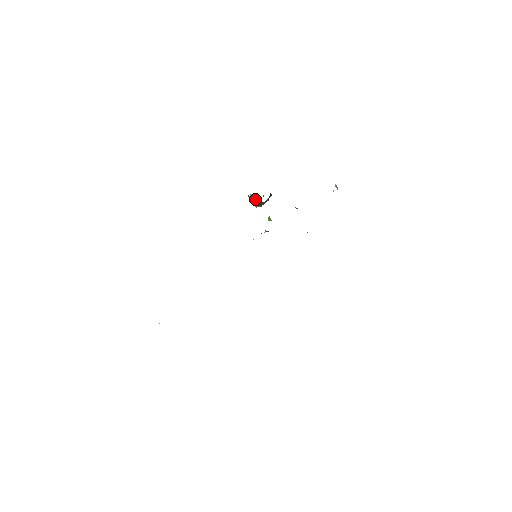
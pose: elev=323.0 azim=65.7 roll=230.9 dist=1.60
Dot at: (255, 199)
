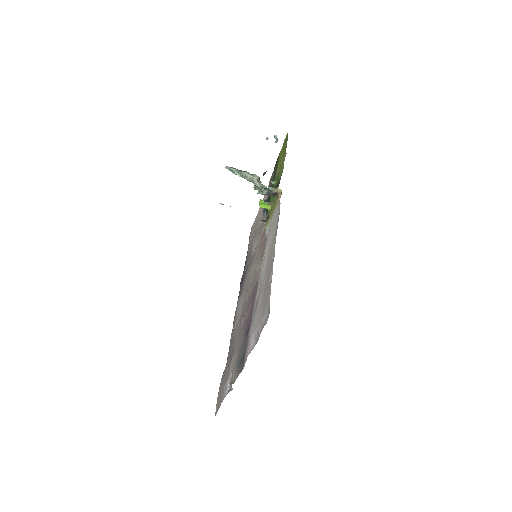
Dot at: (273, 193)
